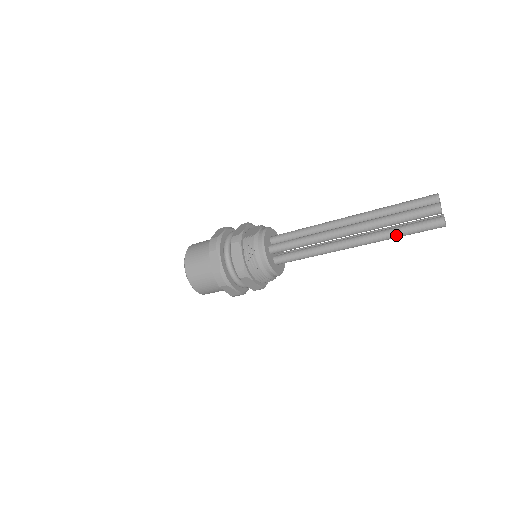
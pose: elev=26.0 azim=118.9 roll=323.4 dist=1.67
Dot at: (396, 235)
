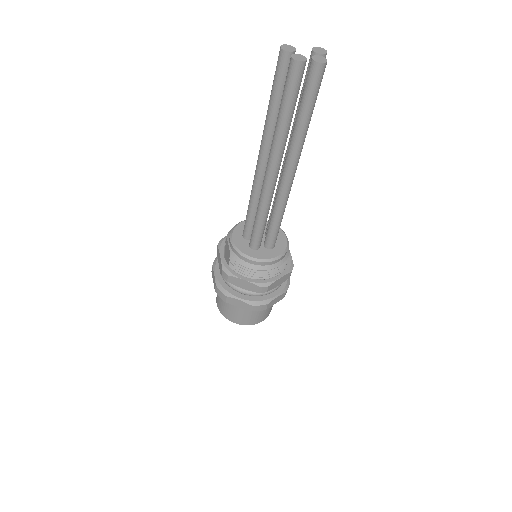
Dot at: (305, 125)
